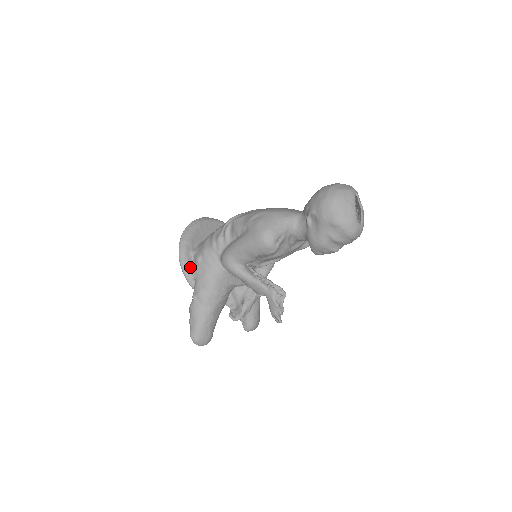
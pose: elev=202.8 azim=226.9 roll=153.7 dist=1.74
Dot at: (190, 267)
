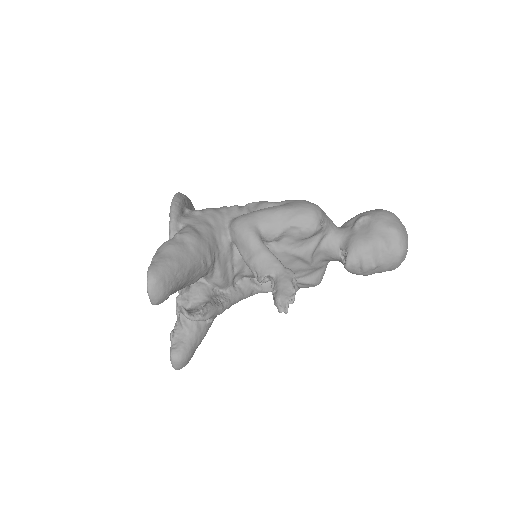
Dot at: (181, 214)
